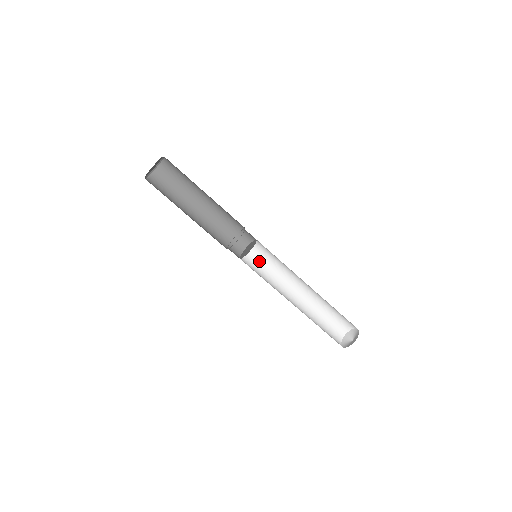
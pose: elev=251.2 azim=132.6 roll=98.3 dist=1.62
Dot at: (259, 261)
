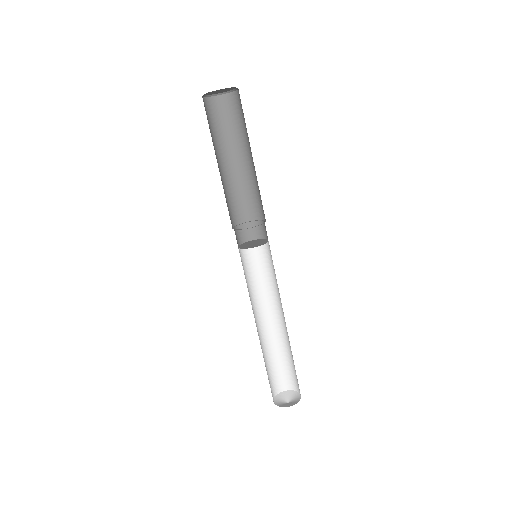
Dot at: (256, 262)
